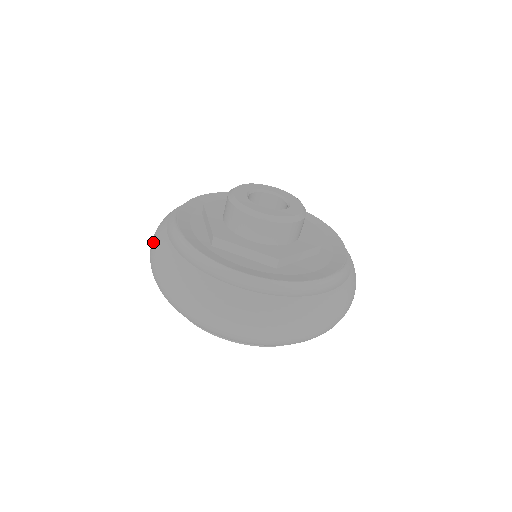
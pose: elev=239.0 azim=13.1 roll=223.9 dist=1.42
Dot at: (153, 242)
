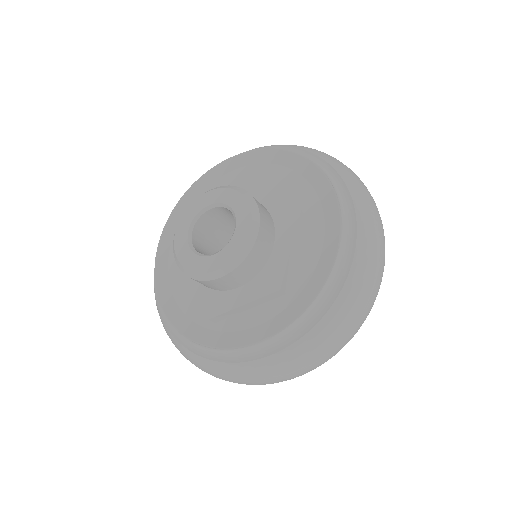
Dot at: occluded
